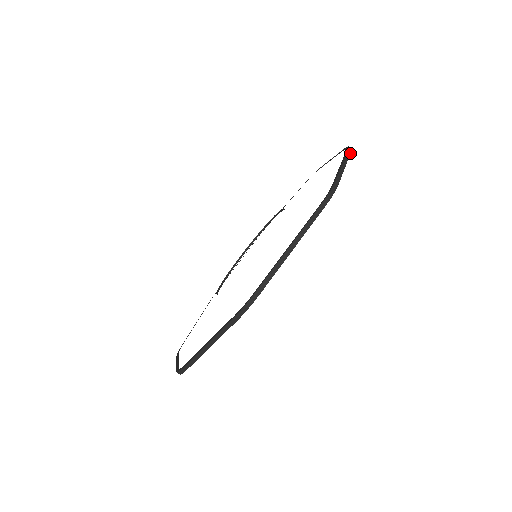
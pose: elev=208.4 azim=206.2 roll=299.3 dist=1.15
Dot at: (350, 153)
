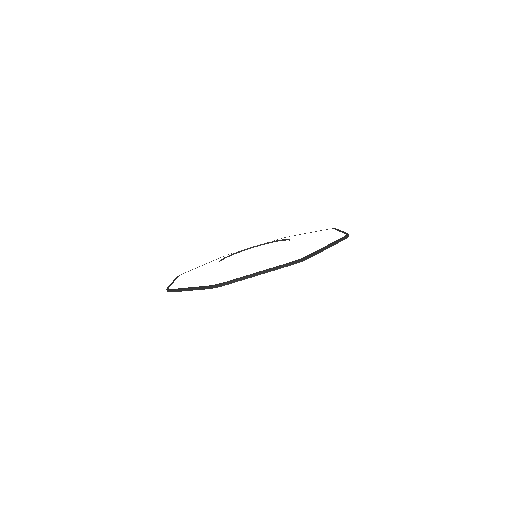
Dot at: occluded
